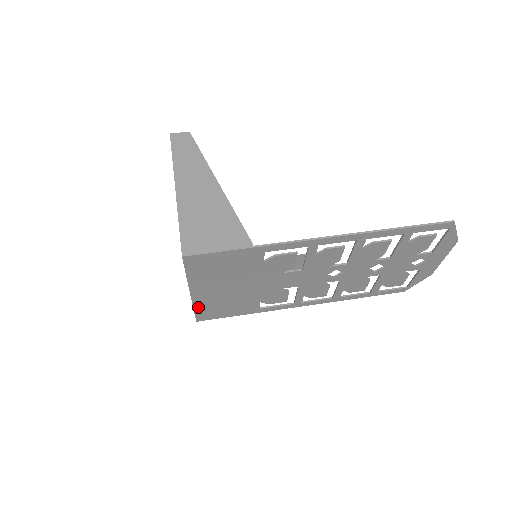
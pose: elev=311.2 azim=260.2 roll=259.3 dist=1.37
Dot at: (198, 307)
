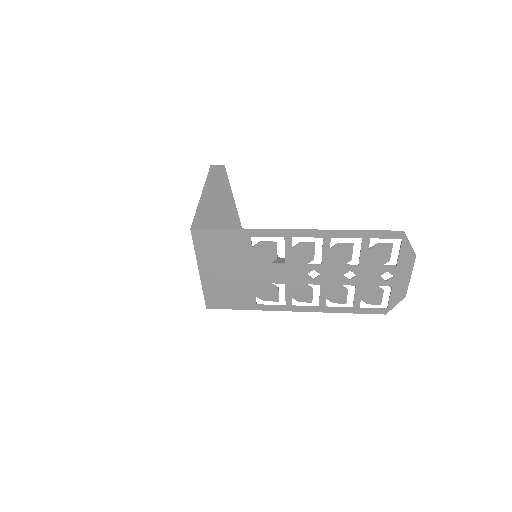
Dot at: (206, 290)
